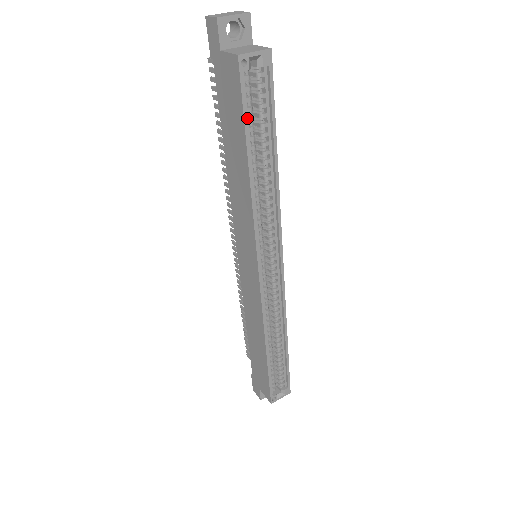
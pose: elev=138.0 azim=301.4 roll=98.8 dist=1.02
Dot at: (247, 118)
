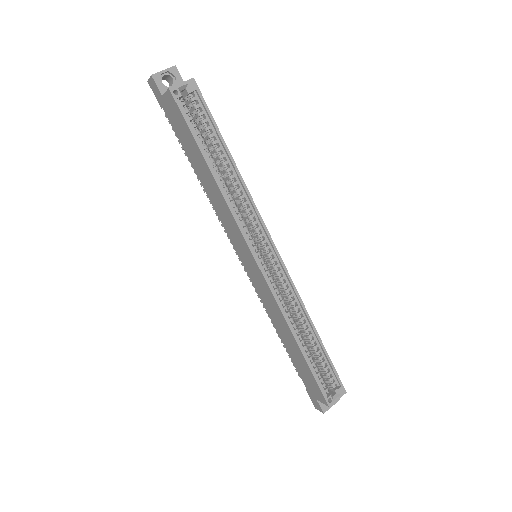
Dot at: (194, 132)
